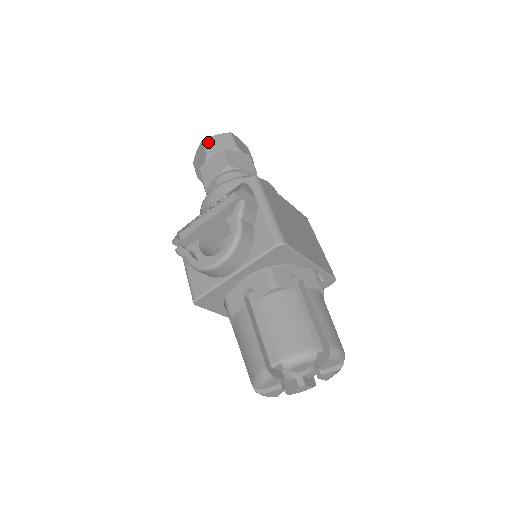
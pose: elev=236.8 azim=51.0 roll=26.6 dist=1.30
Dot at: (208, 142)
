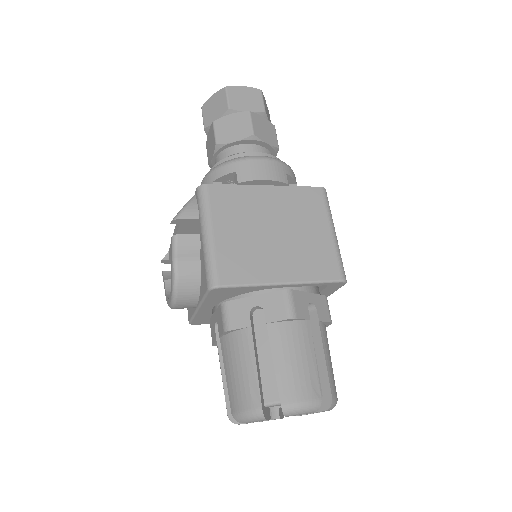
Dot at: (205, 109)
